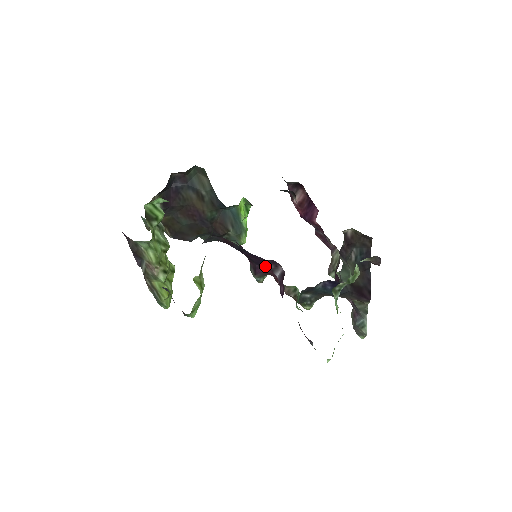
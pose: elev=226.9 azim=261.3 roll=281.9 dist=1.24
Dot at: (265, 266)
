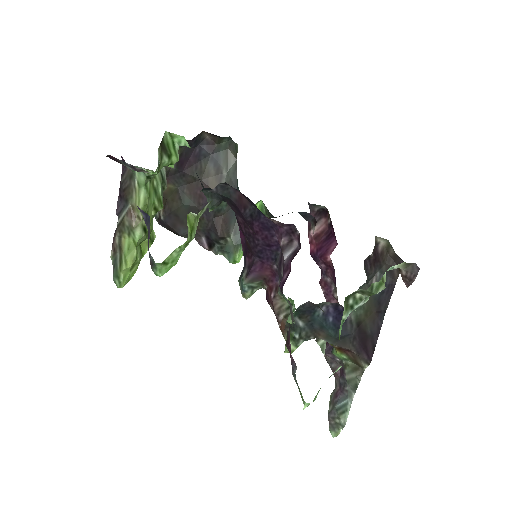
Dot at: (267, 260)
